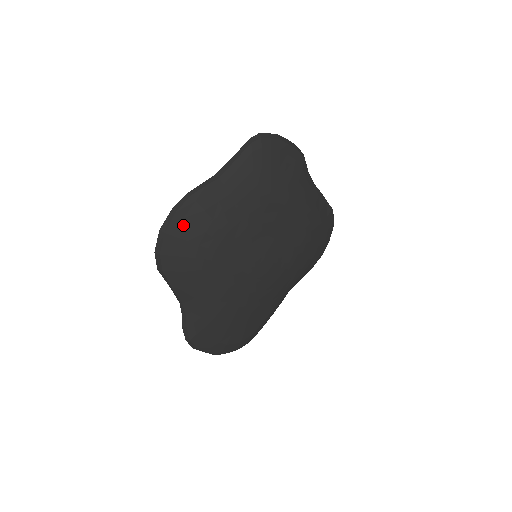
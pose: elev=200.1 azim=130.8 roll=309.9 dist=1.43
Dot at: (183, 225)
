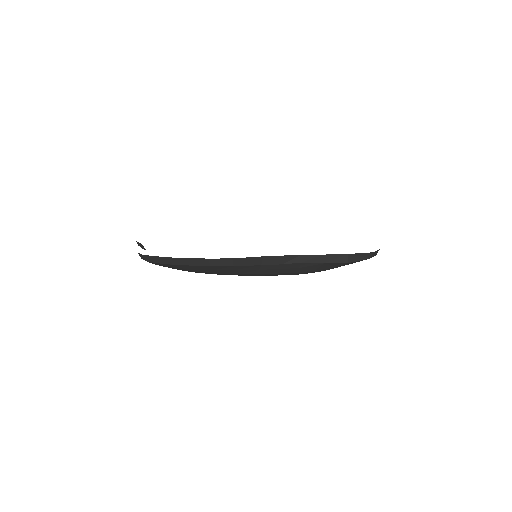
Dot at: occluded
